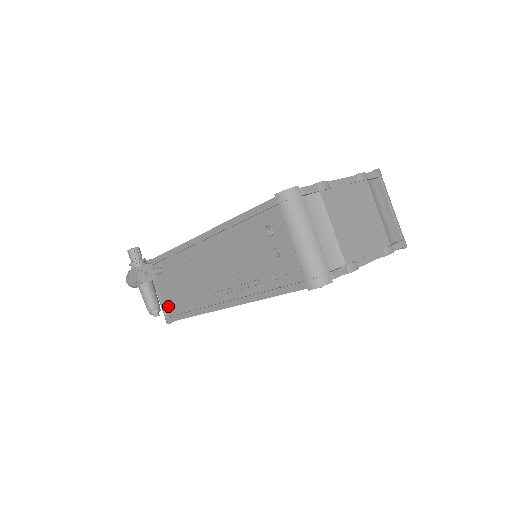
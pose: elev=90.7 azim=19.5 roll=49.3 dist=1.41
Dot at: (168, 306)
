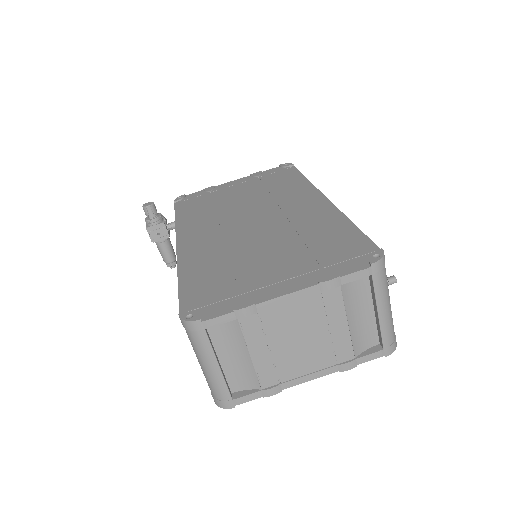
Dot at: occluded
